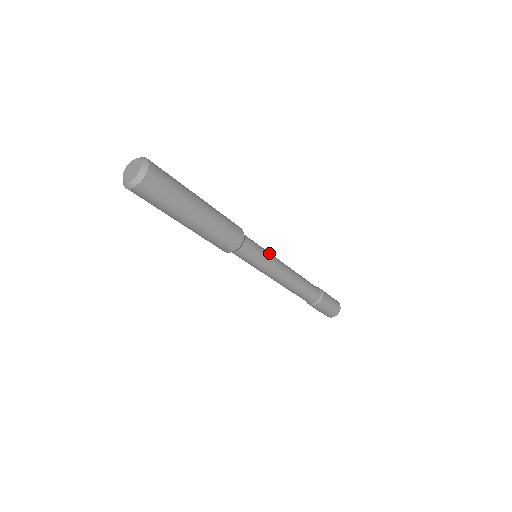
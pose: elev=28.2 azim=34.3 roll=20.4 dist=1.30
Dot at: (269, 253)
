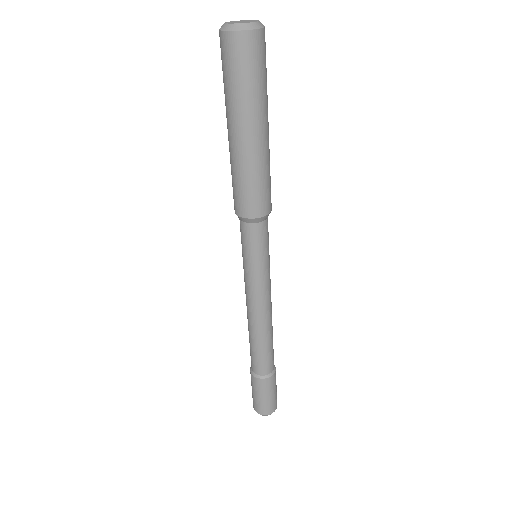
Dot at: occluded
